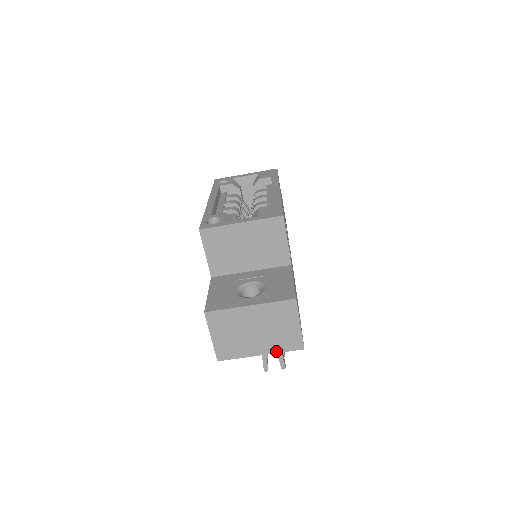
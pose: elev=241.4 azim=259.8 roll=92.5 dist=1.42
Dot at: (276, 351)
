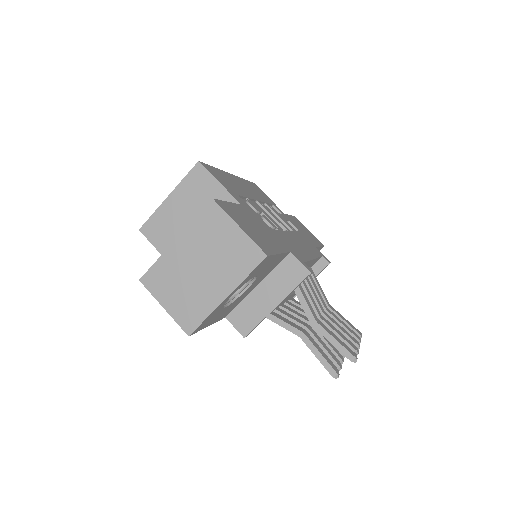
Dot at: (239, 280)
